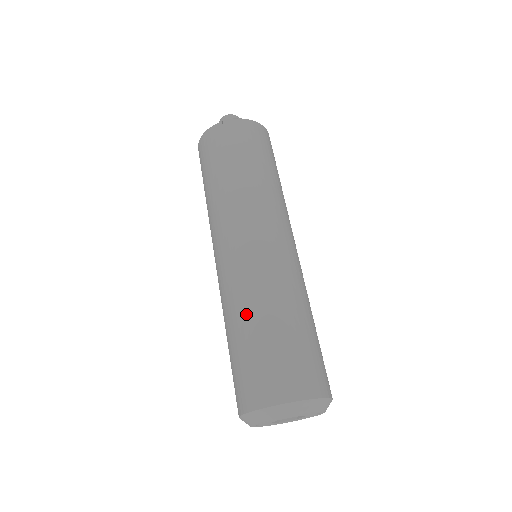
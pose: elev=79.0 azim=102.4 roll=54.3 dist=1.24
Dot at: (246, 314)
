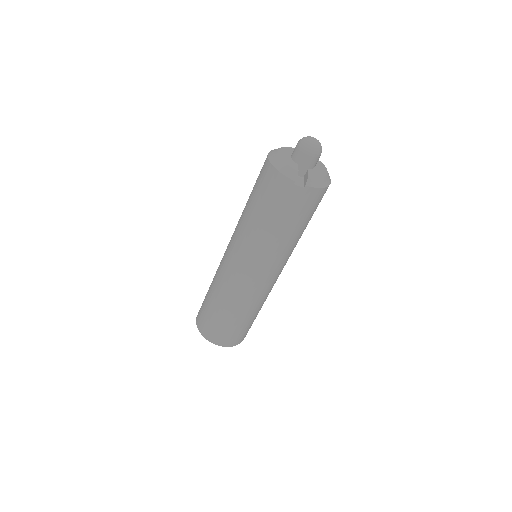
Dot at: (225, 305)
